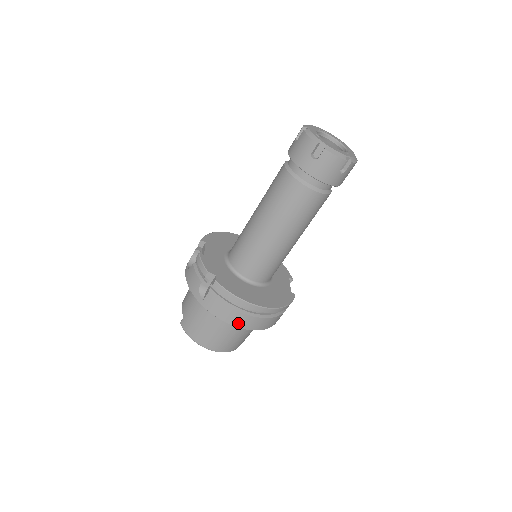
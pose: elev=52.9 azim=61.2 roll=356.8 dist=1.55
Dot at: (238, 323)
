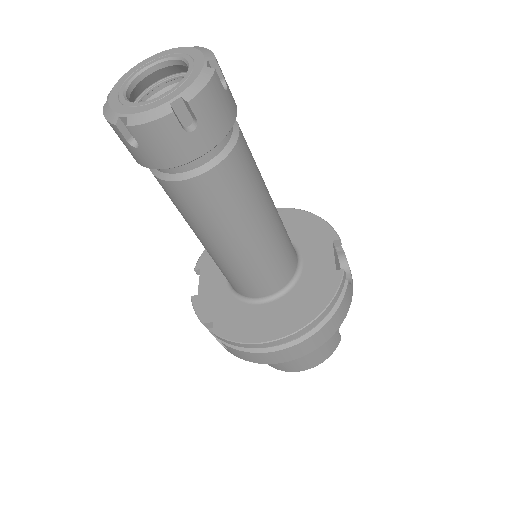
Dot at: (280, 360)
